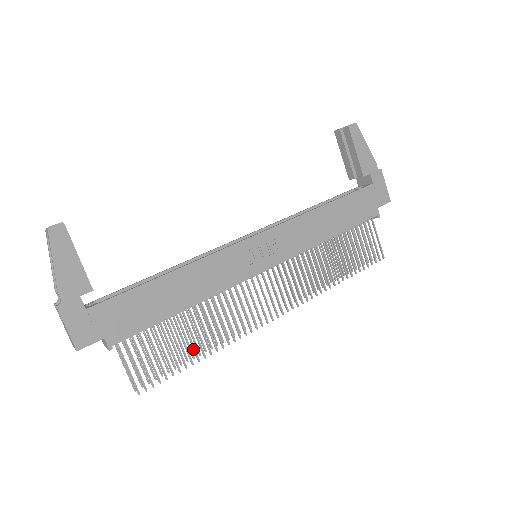
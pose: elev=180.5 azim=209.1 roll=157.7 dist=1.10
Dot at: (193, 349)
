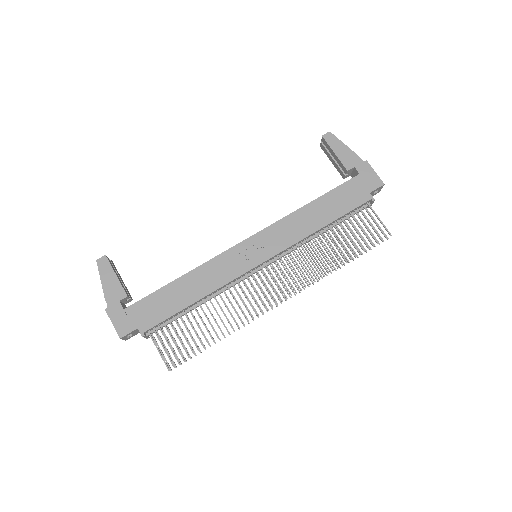
Dot at: occluded
